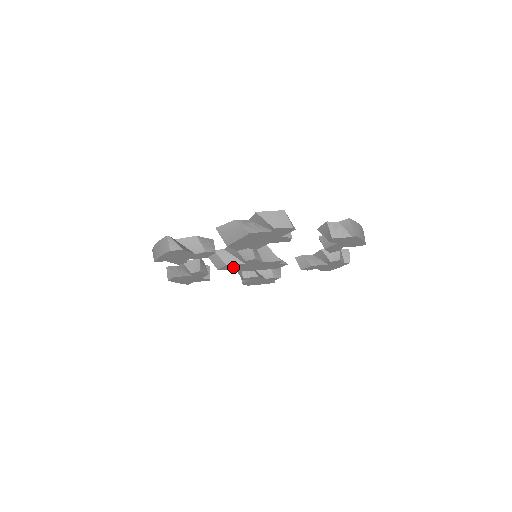
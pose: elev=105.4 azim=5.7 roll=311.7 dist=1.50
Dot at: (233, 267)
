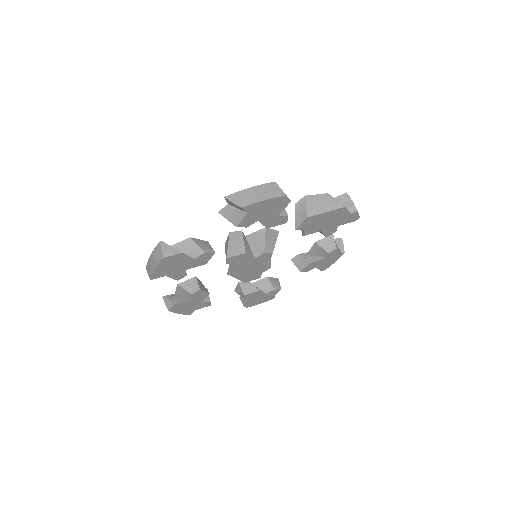
Dot at: (239, 260)
